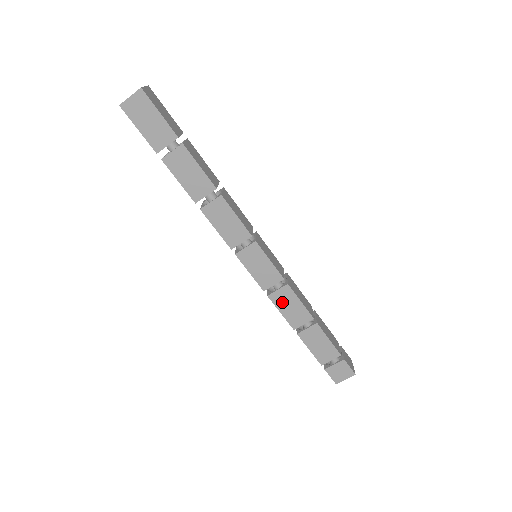
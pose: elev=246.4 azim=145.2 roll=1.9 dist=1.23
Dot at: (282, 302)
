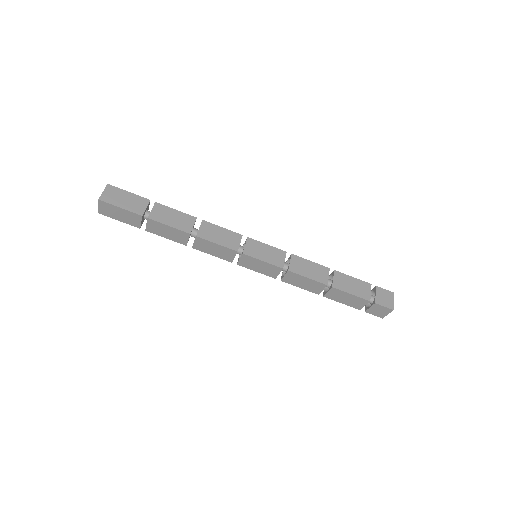
Dot at: (294, 281)
